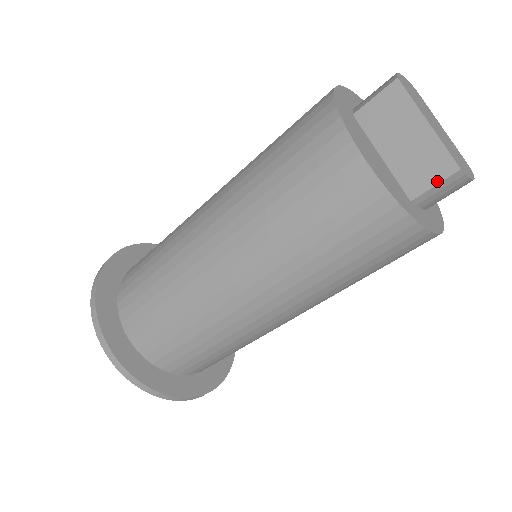
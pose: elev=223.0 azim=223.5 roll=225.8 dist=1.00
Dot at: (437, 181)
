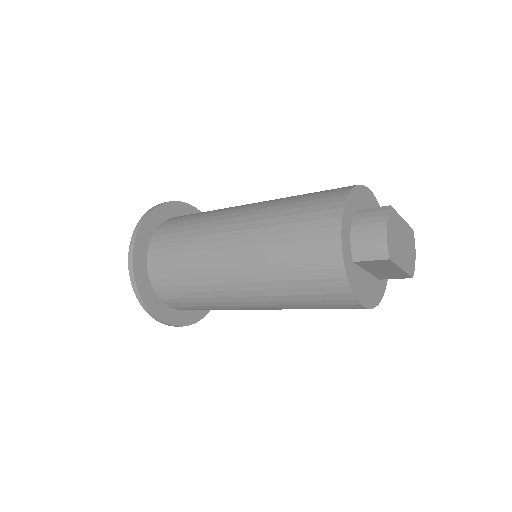
Dot at: (398, 278)
